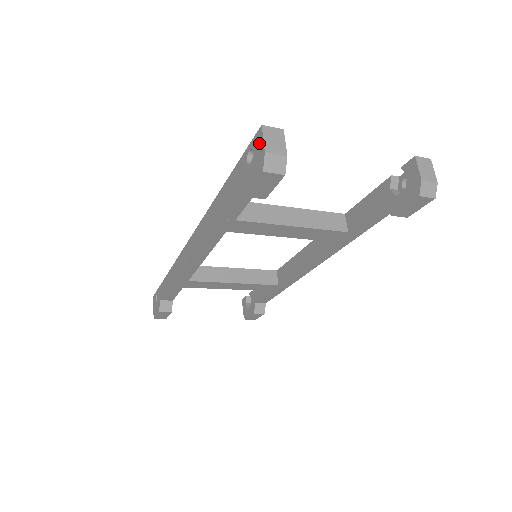
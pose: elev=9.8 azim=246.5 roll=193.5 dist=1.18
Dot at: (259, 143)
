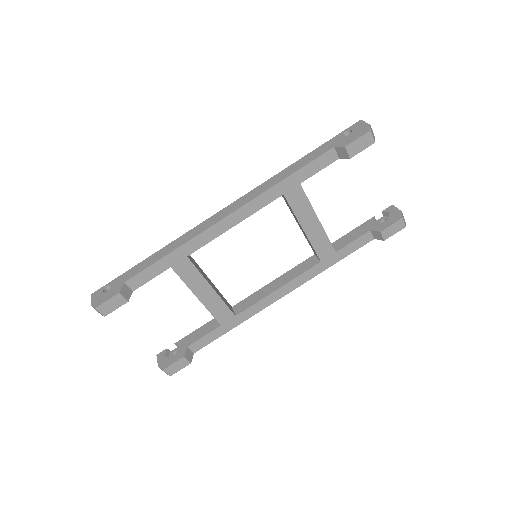
Dot at: (361, 125)
